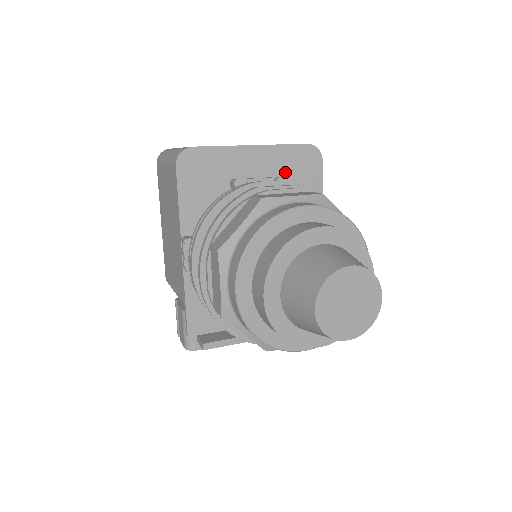
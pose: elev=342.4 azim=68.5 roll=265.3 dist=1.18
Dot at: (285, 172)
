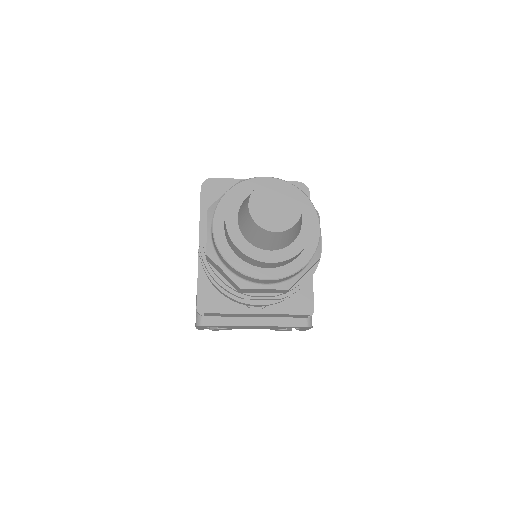
Dot at: occluded
